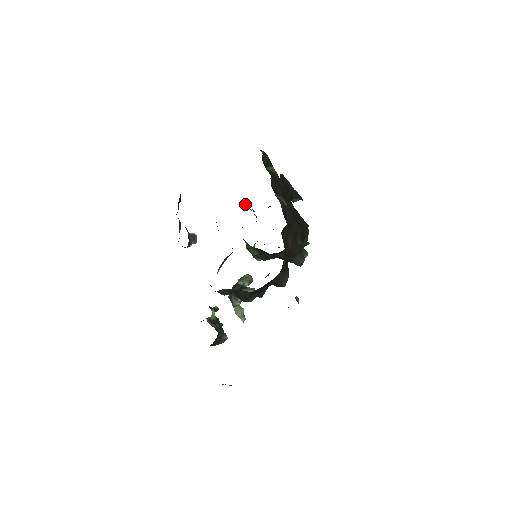
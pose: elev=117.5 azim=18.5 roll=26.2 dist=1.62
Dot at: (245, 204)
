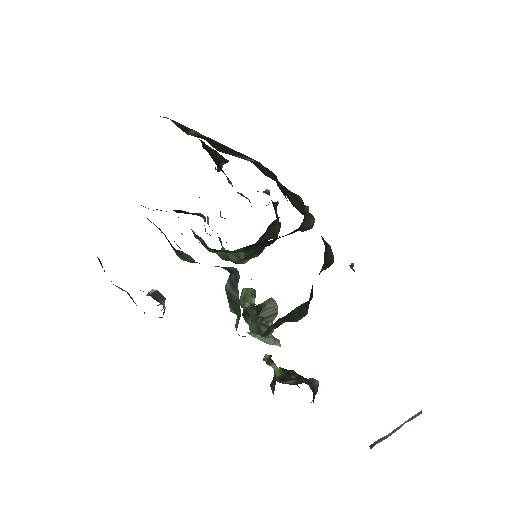
Dot at: occluded
